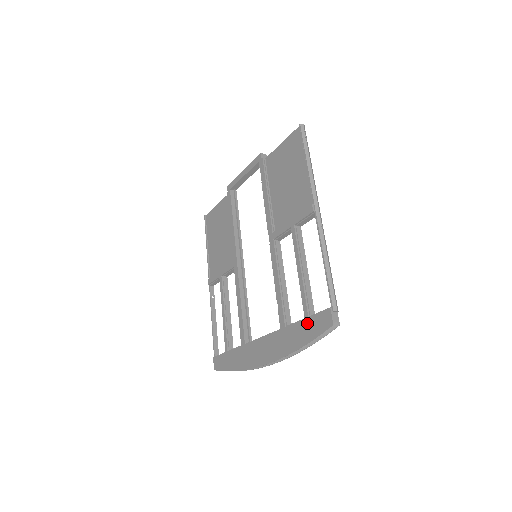
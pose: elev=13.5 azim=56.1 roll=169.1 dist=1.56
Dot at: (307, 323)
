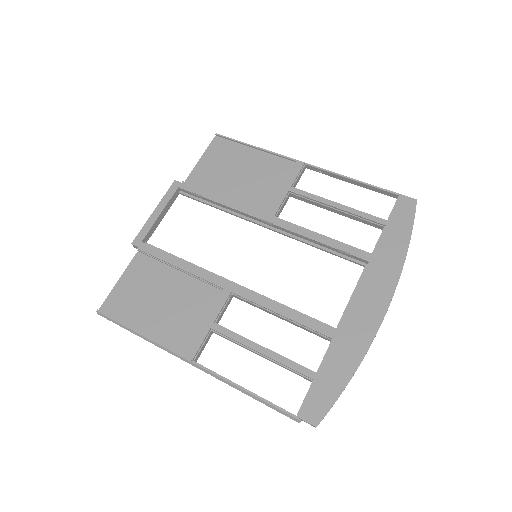
Dot at: (393, 225)
